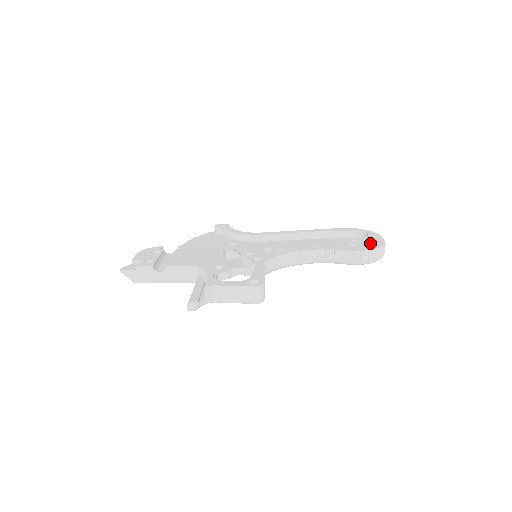
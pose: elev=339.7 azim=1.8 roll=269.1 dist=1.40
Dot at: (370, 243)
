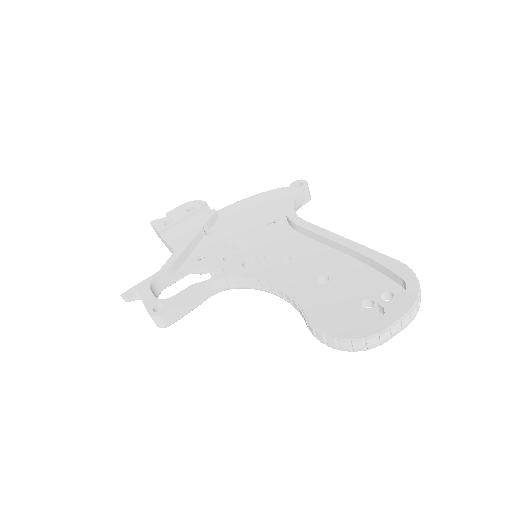
Dot at: occluded
